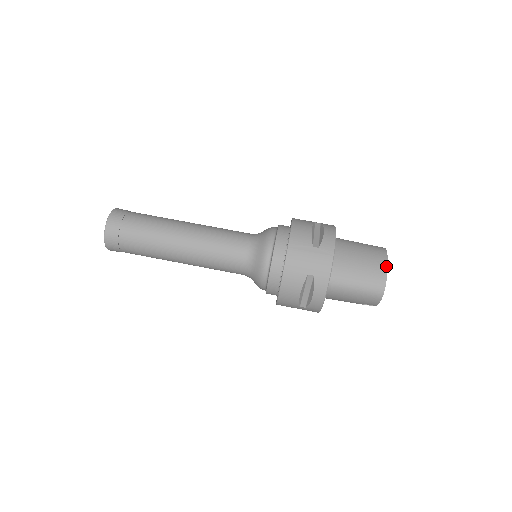
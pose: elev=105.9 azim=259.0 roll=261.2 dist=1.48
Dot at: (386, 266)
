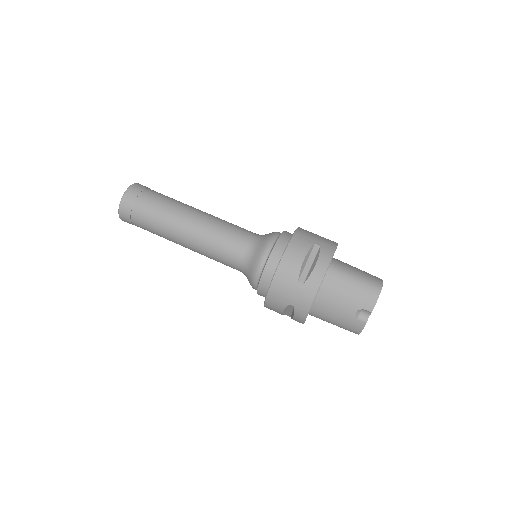
Dot at: occluded
